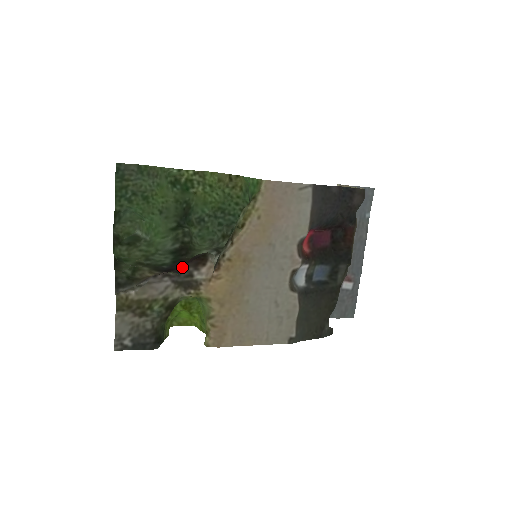
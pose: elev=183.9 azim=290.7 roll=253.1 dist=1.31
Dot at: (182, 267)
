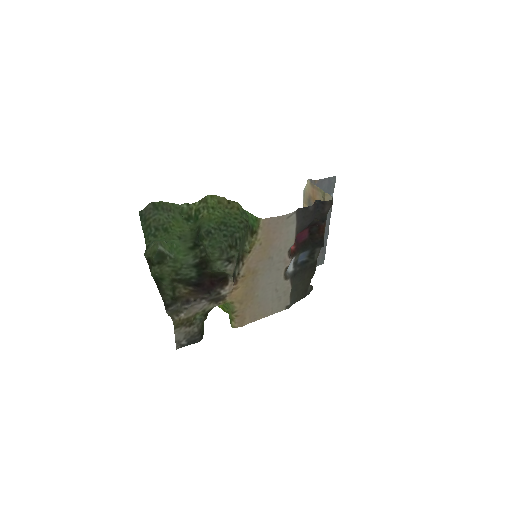
Dot at: (212, 289)
